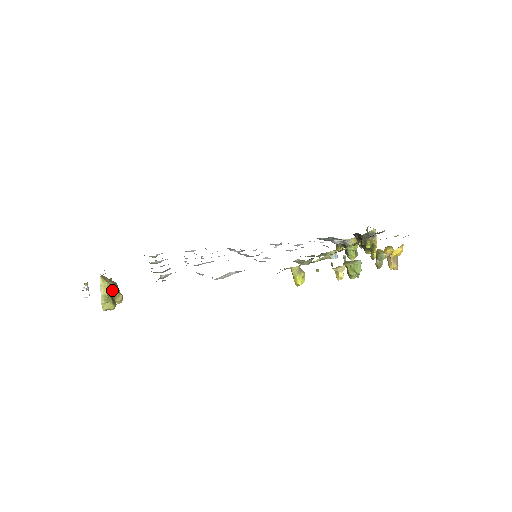
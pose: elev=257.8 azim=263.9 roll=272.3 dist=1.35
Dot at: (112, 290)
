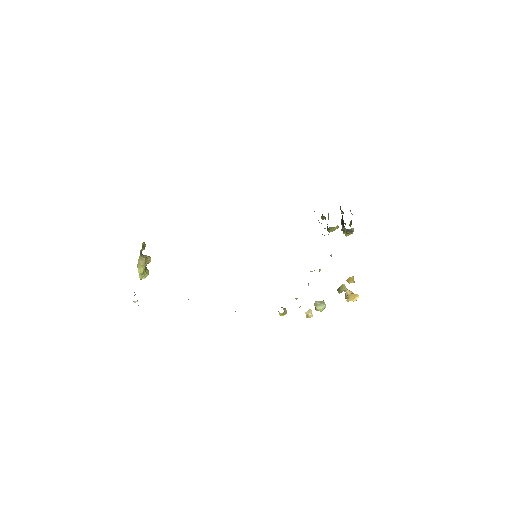
Dot at: (145, 265)
